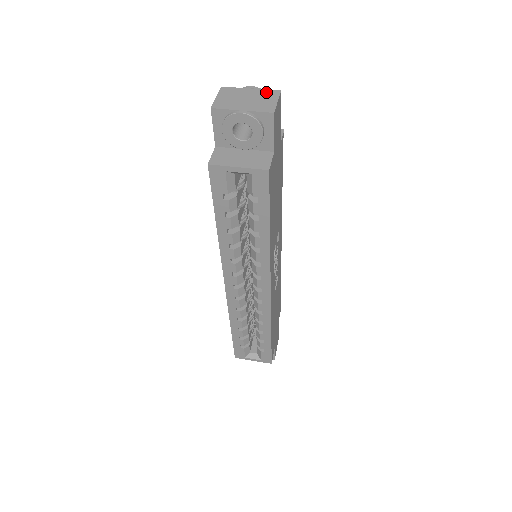
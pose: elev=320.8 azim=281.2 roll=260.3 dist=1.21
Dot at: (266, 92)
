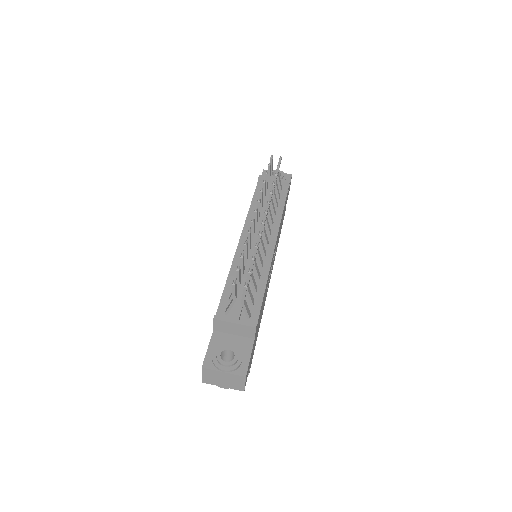
Dot at: (235, 377)
